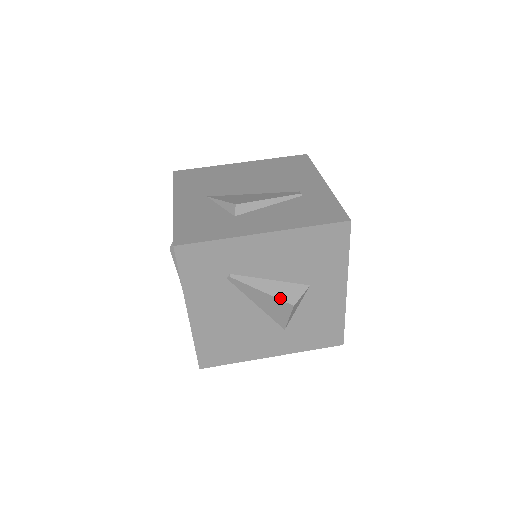
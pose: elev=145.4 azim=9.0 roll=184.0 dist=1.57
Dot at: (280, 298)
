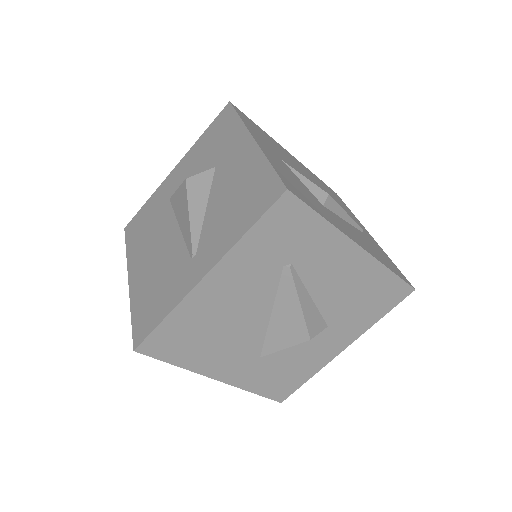
Dot at: (307, 323)
